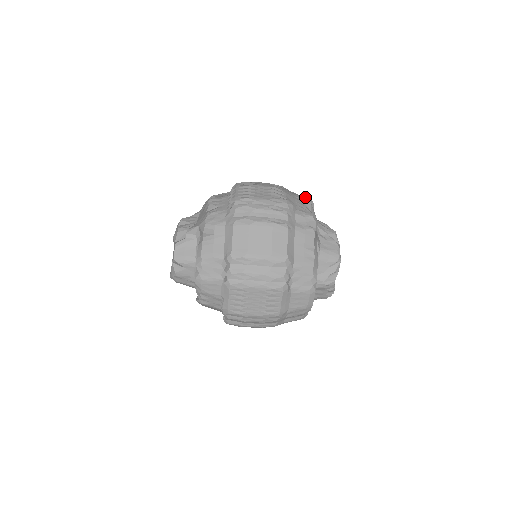
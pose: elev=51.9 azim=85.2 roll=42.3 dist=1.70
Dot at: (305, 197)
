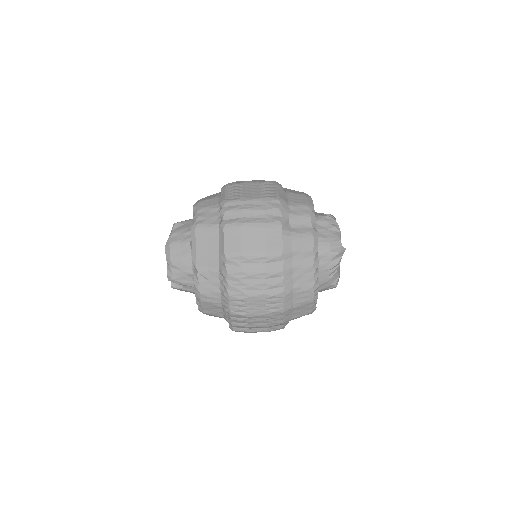
Dot at: occluded
